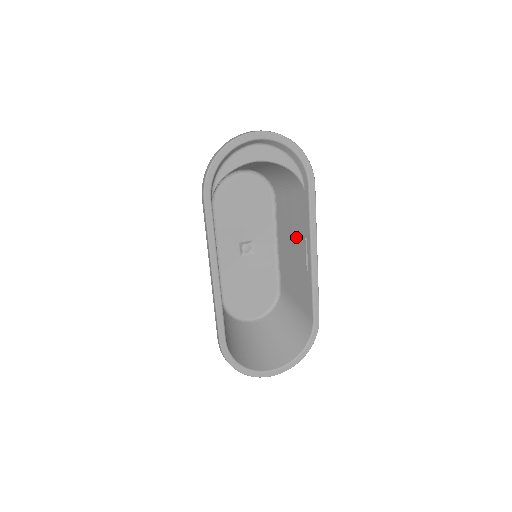
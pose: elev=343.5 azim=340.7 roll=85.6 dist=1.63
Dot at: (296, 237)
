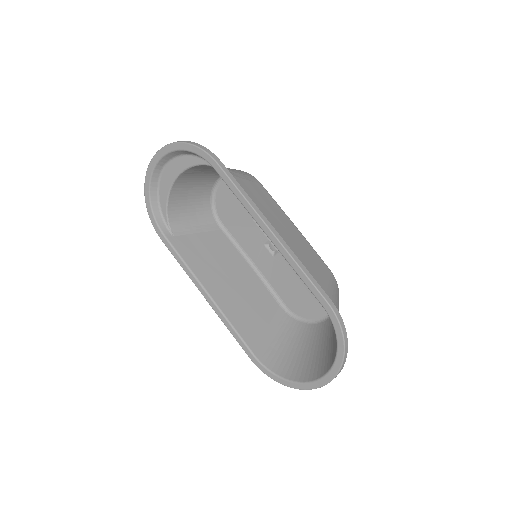
Dot at: (267, 218)
